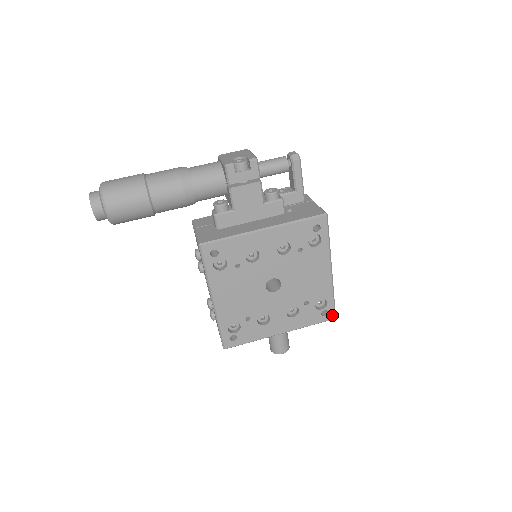
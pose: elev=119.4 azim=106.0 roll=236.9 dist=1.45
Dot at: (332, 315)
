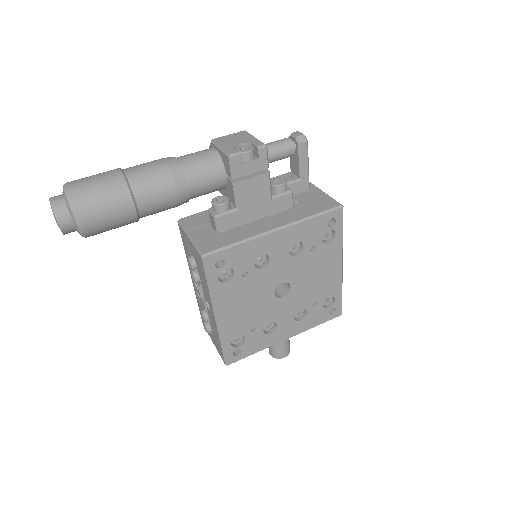
Dot at: (339, 312)
